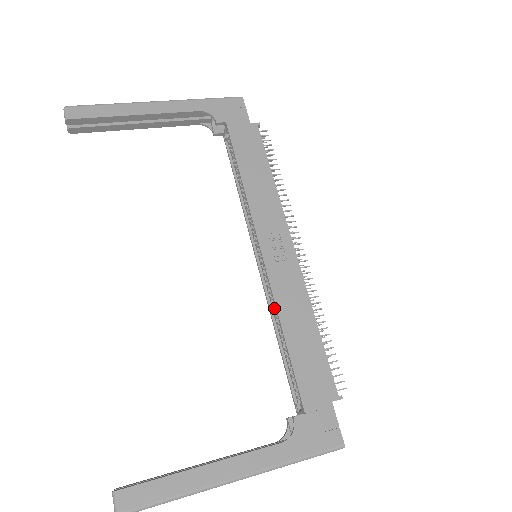
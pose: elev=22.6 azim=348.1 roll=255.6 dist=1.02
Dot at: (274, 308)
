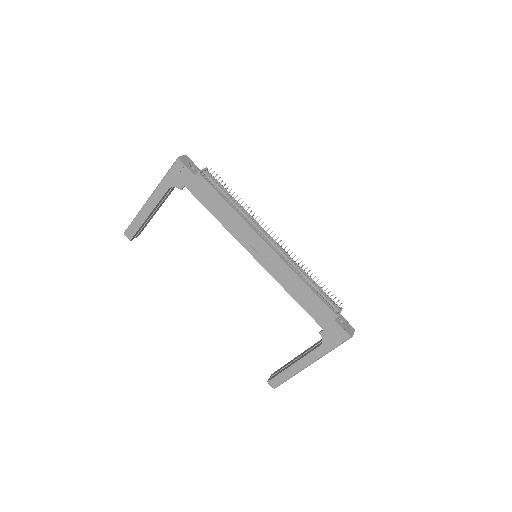
Dot at: occluded
